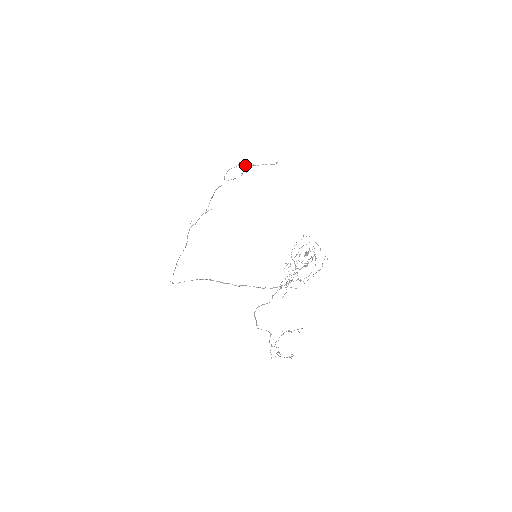
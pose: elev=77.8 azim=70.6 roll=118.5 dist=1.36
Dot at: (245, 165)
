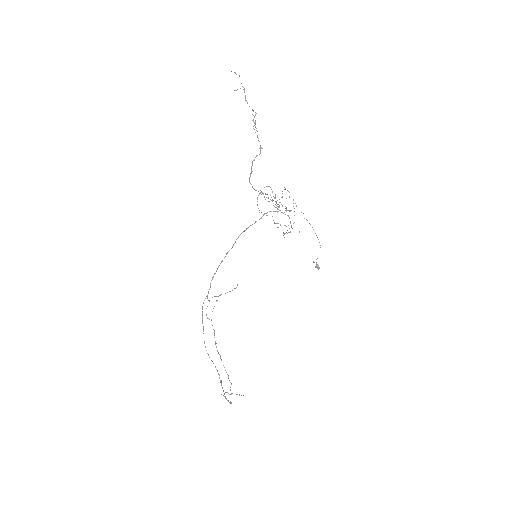
Dot at: occluded
